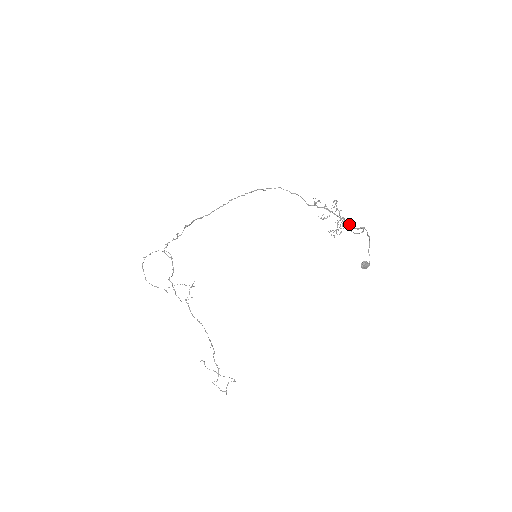
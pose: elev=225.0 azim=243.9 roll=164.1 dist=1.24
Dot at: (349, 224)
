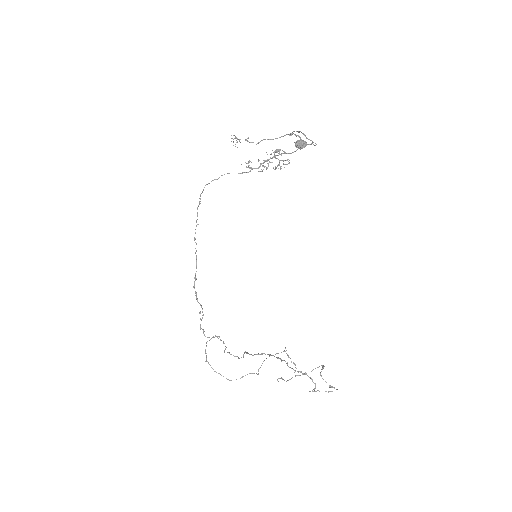
Dot at: occluded
